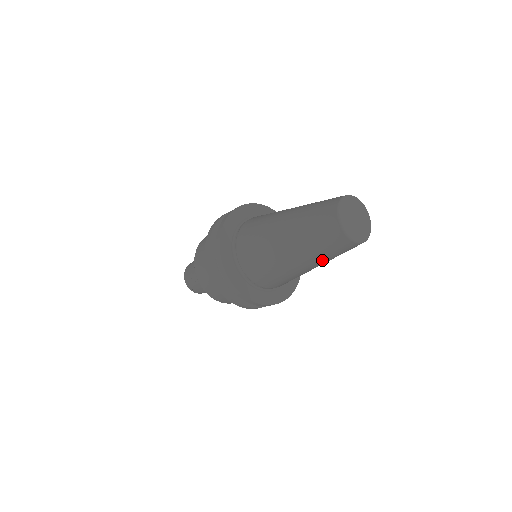
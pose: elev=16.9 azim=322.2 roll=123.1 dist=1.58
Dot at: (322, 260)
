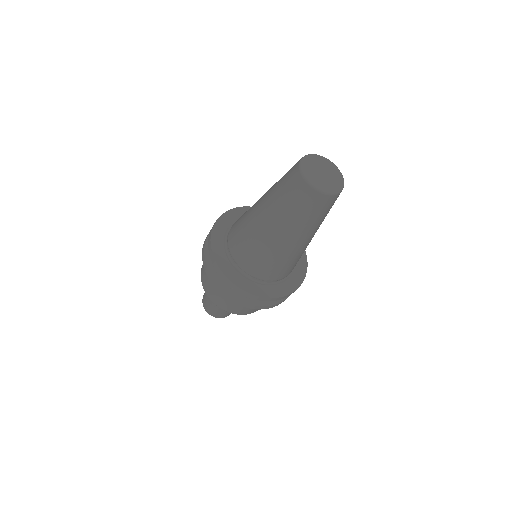
Dot at: (315, 227)
